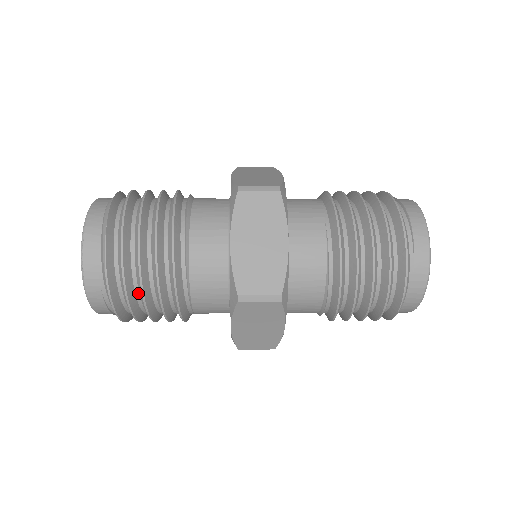
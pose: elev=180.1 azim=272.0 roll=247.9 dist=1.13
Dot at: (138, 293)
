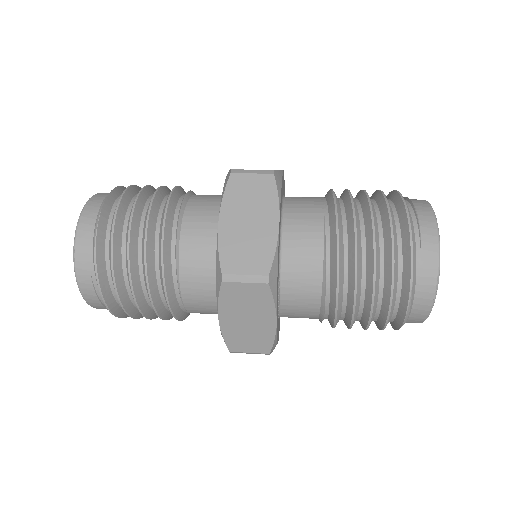
Dot at: (127, 279)
